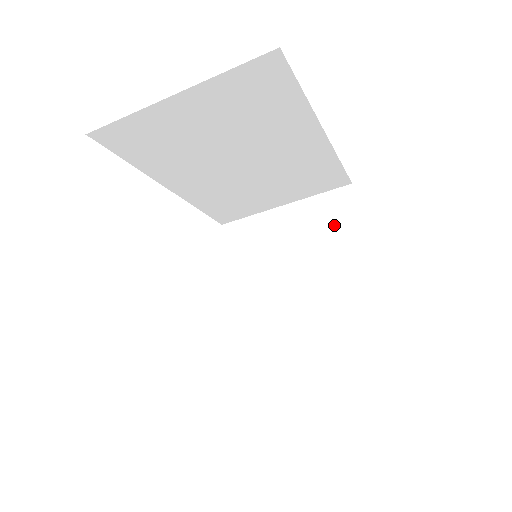
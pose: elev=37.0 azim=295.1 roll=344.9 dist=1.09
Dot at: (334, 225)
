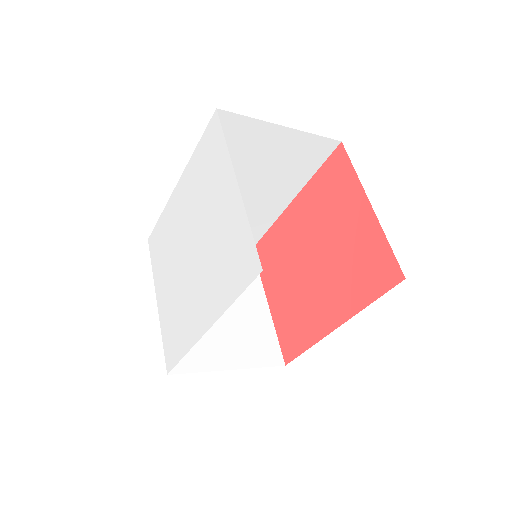
Dot at: occluded
